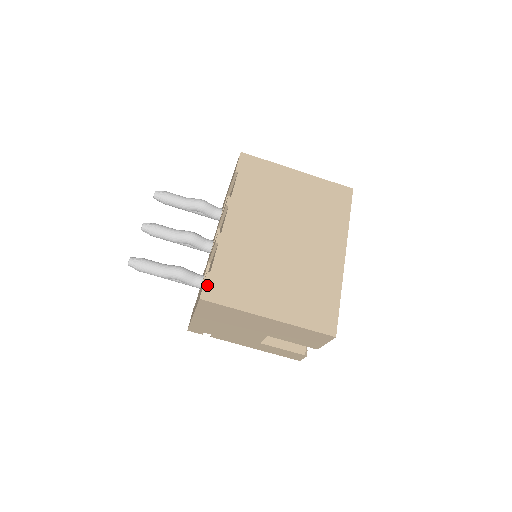
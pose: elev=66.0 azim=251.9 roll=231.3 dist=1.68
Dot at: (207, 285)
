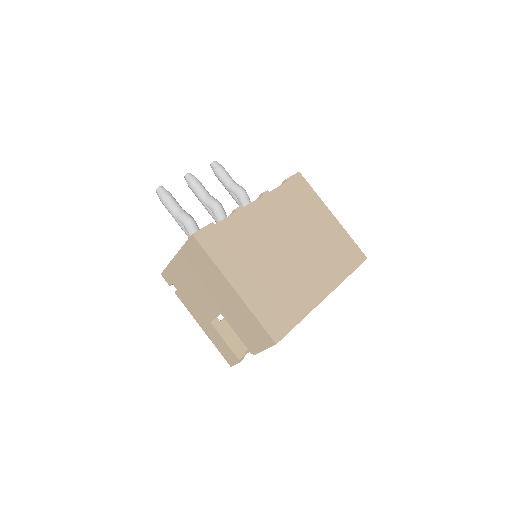
Dot at: (205, 230)
